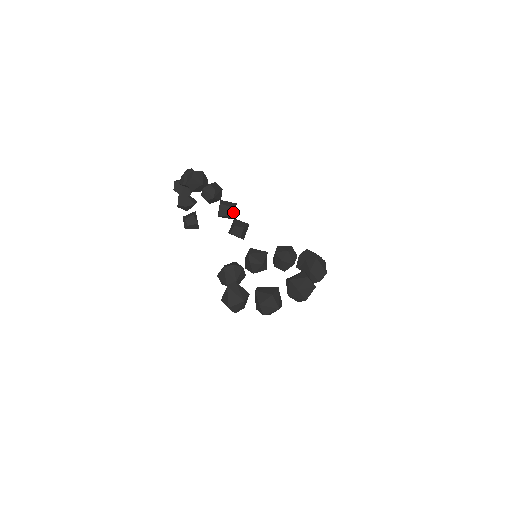
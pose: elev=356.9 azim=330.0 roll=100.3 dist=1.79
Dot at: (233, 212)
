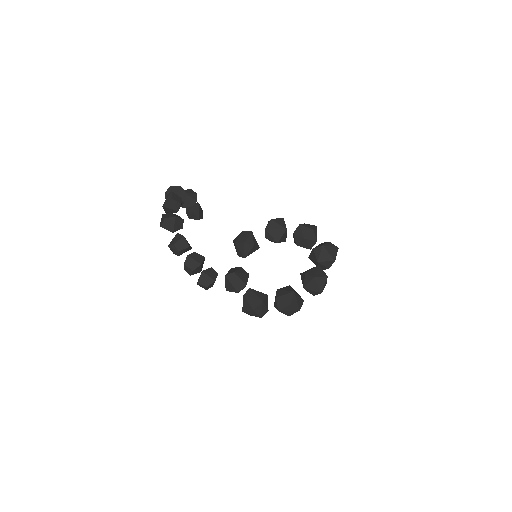
Dot at: (198, 270)
